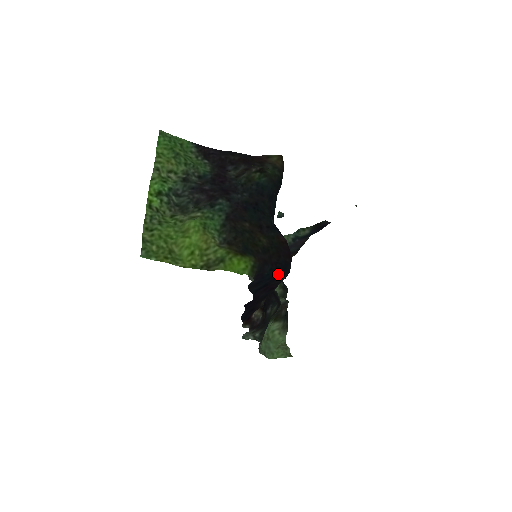
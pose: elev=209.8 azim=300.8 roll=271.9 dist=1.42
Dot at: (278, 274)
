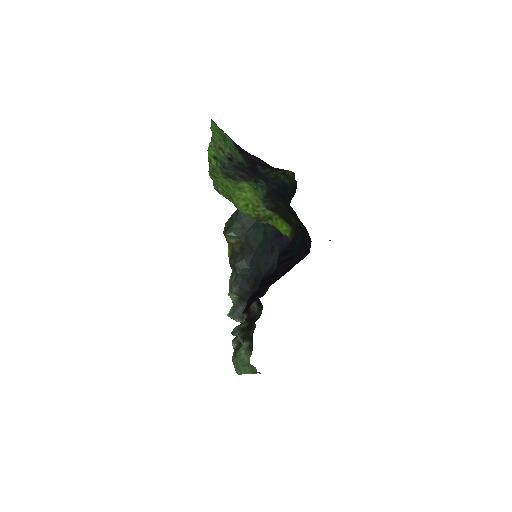
Dot at: (303, 249)
